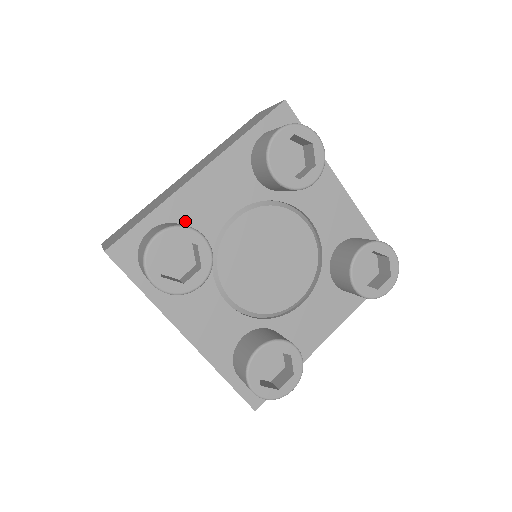
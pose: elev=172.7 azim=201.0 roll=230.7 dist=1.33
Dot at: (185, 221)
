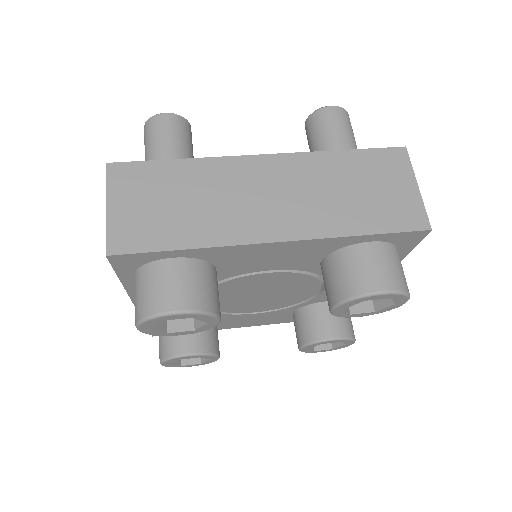
Dot at: (217, 262)
